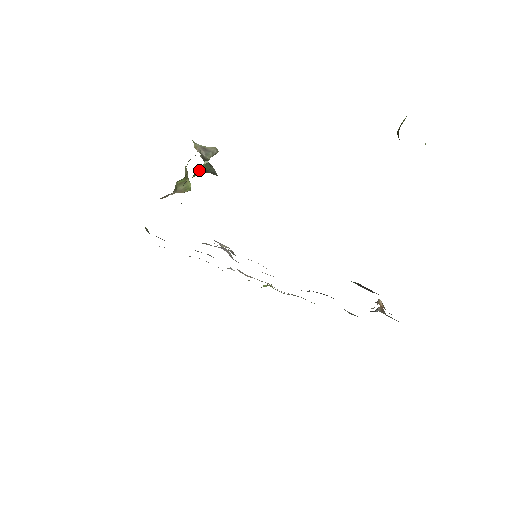
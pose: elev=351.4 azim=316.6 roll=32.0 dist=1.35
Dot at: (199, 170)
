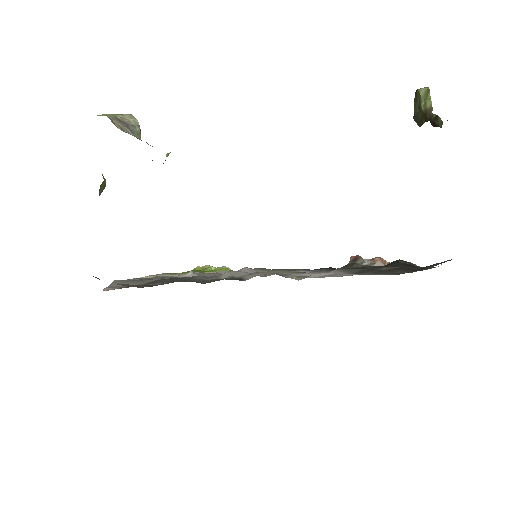
Dot at: occluded
